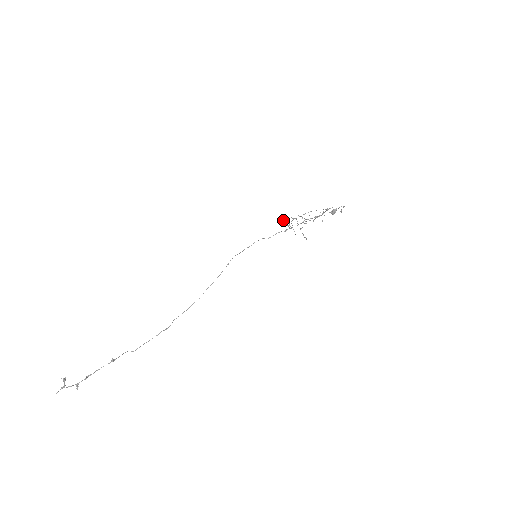
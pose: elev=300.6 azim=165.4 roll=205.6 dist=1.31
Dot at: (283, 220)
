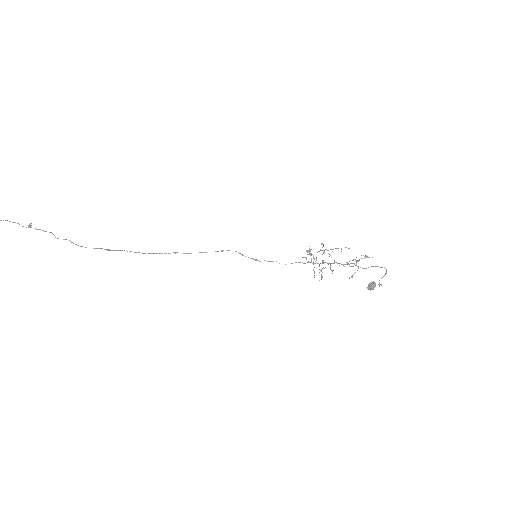
Dot at: occluded
